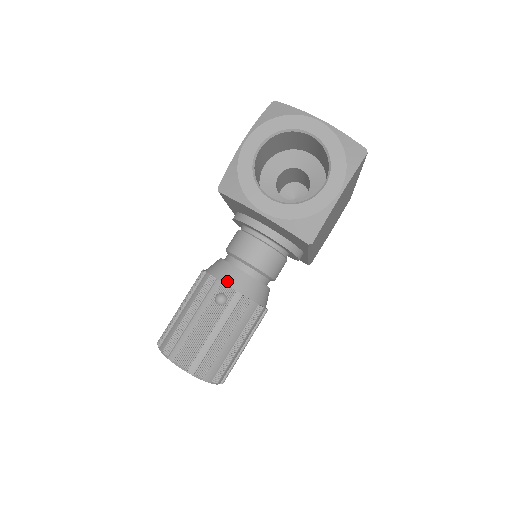
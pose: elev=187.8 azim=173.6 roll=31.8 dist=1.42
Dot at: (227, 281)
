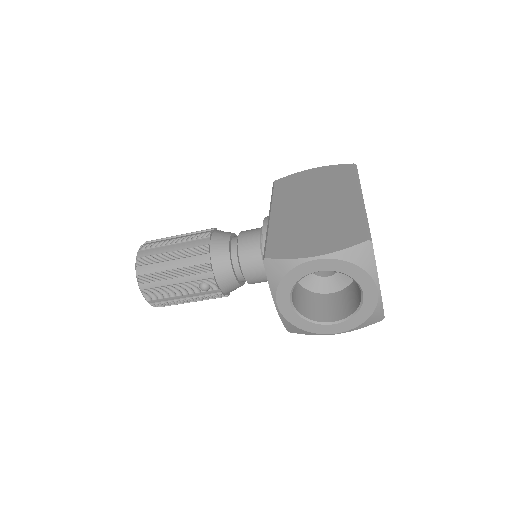
Dot at: (219, 278)
